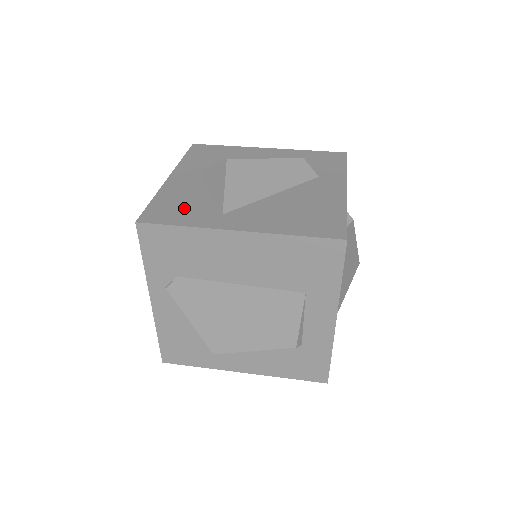
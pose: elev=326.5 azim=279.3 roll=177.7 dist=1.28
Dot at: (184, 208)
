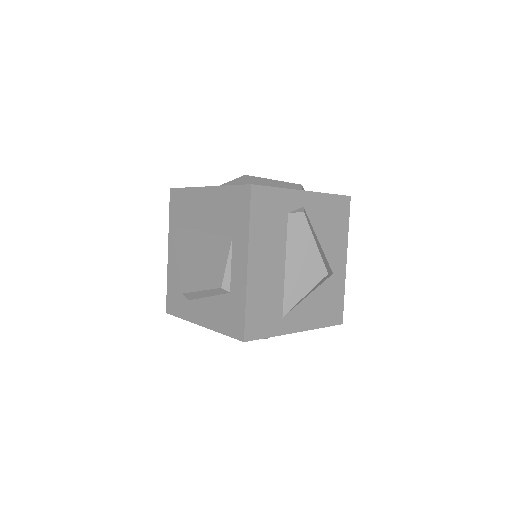
Dot at: occluded
